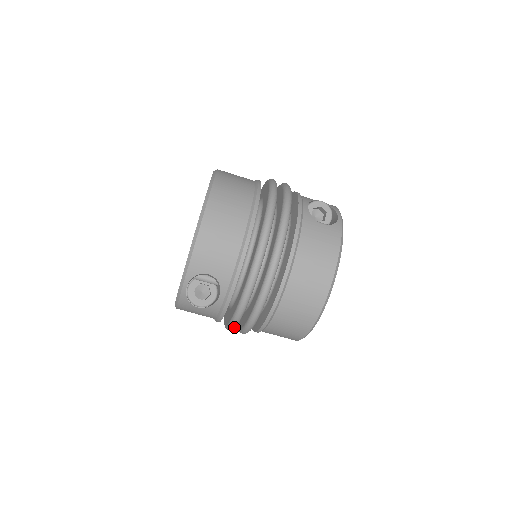
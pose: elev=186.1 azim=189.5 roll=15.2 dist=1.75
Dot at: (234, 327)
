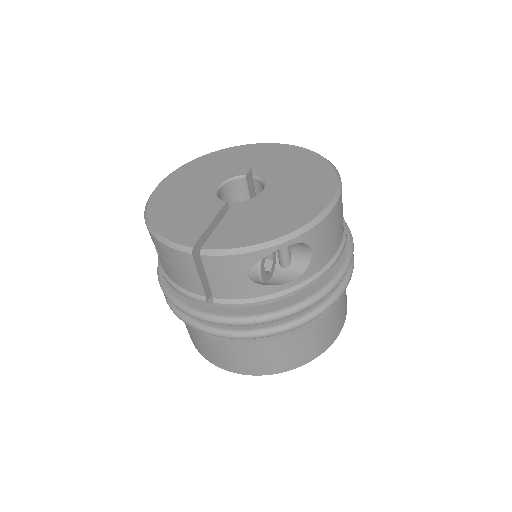
Dot at: (246, 325)
